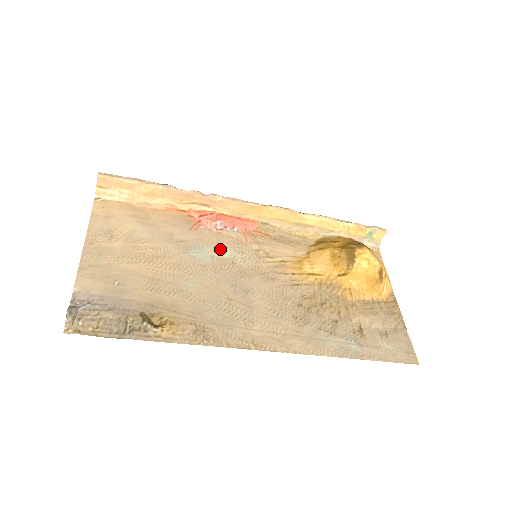
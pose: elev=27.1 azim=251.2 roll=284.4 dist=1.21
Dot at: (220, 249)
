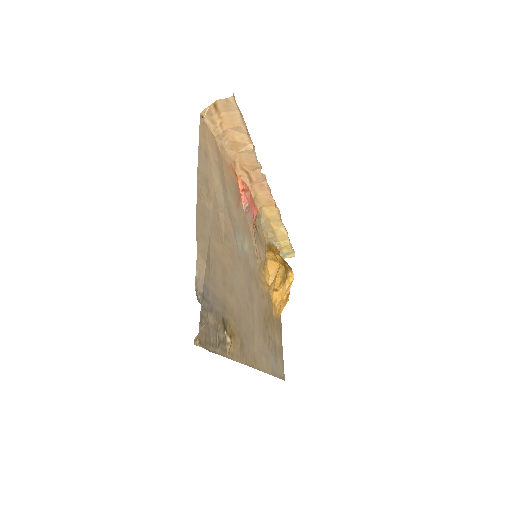
Dot at: (245, 239)
